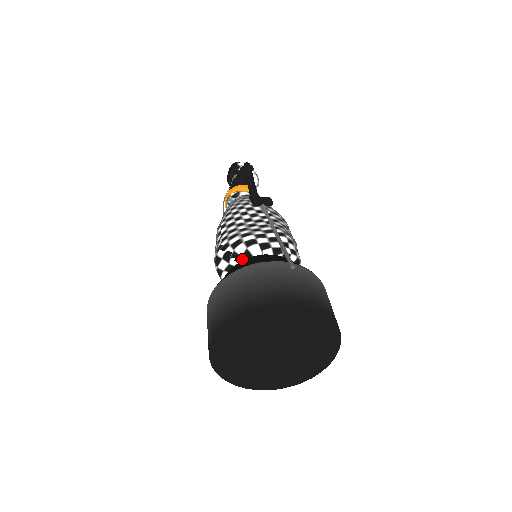
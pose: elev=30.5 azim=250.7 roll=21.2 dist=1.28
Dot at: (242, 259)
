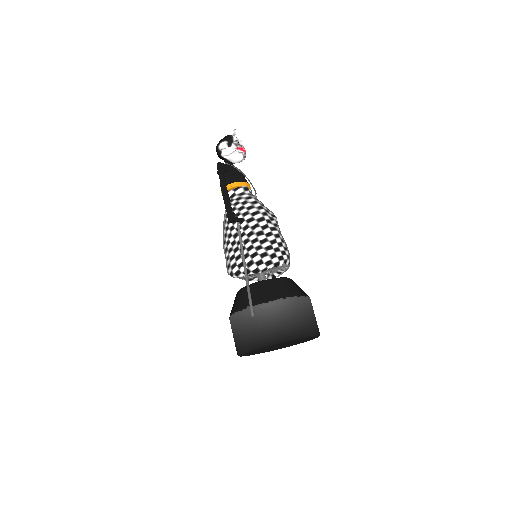
Dot at: (243, 277)
